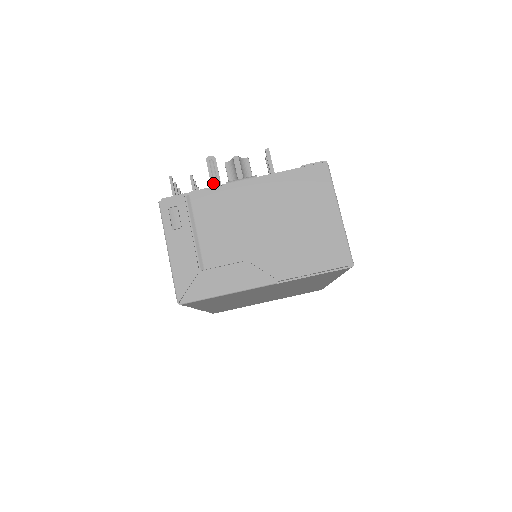
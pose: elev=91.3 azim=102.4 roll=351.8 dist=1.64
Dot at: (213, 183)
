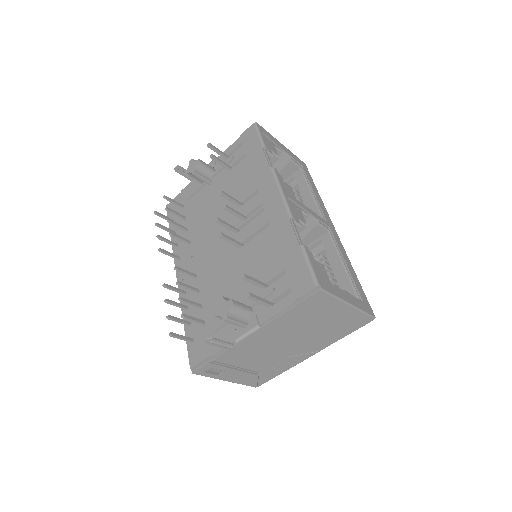
Dot at: (226, 348)
